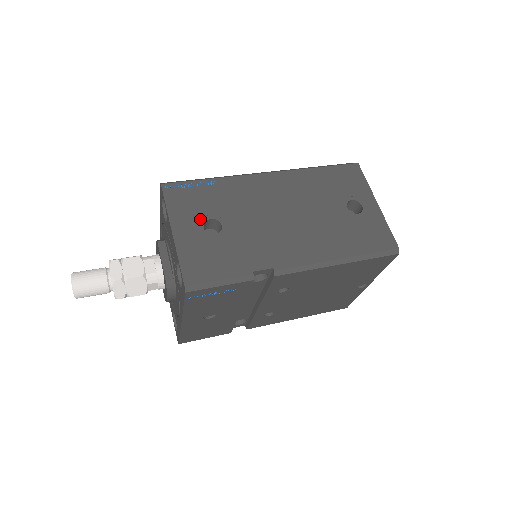
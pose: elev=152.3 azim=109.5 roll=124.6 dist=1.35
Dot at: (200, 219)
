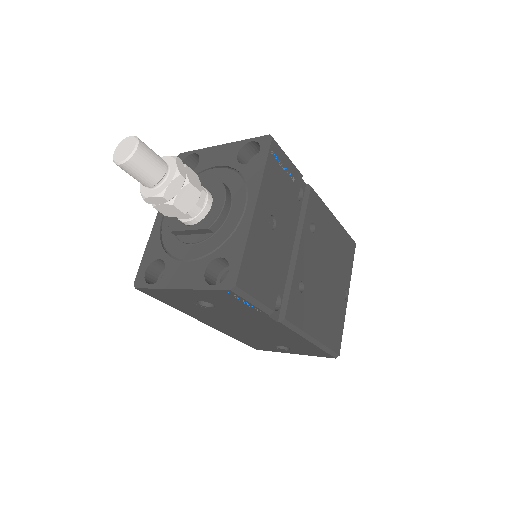
Dot at: occluded
